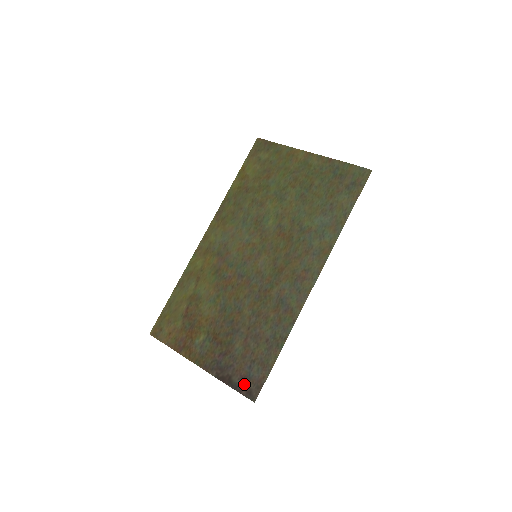
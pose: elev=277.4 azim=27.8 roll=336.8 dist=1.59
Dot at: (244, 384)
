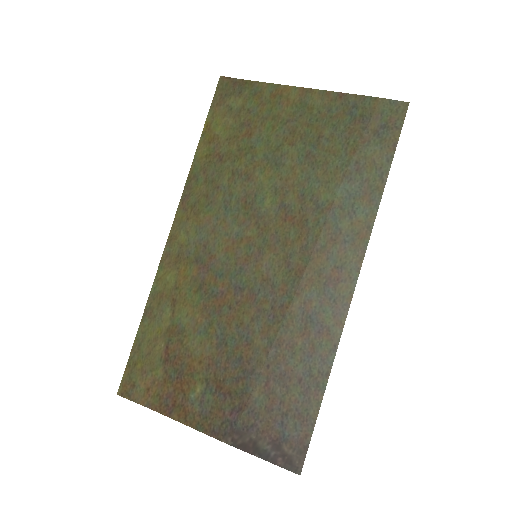
Dot at: (278, 450)
